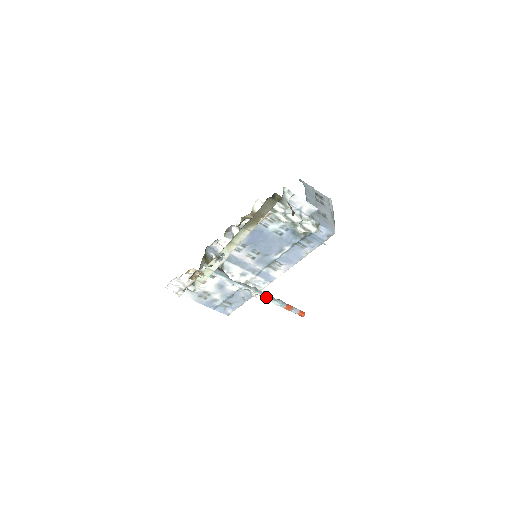
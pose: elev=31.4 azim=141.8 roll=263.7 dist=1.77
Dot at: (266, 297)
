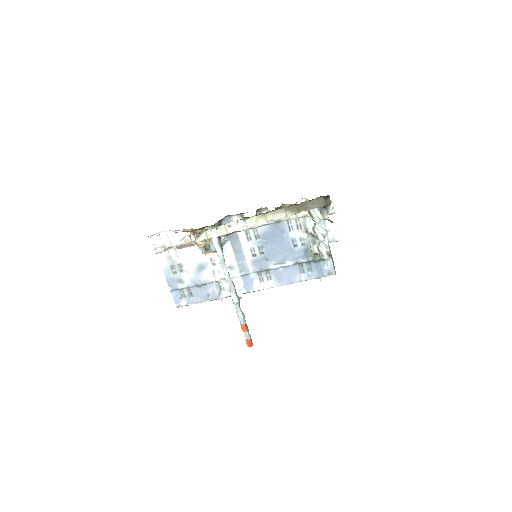
Dot at: (238, 300)
